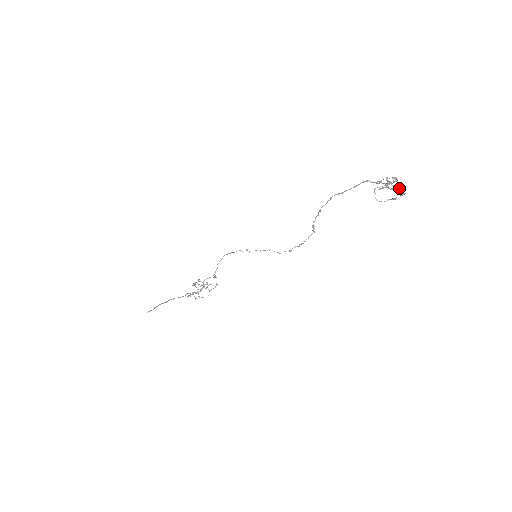
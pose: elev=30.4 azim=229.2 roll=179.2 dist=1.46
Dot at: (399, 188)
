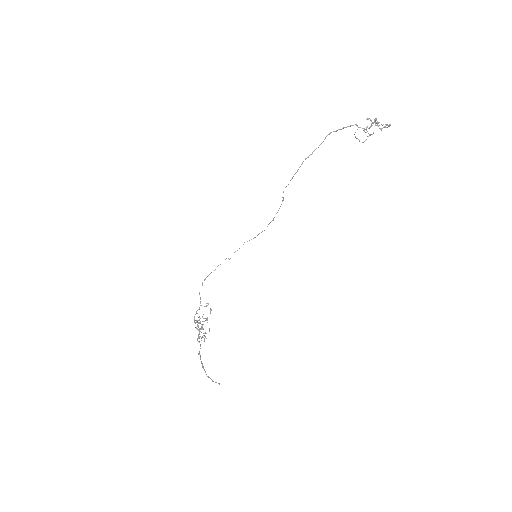
Dot at: occluded
